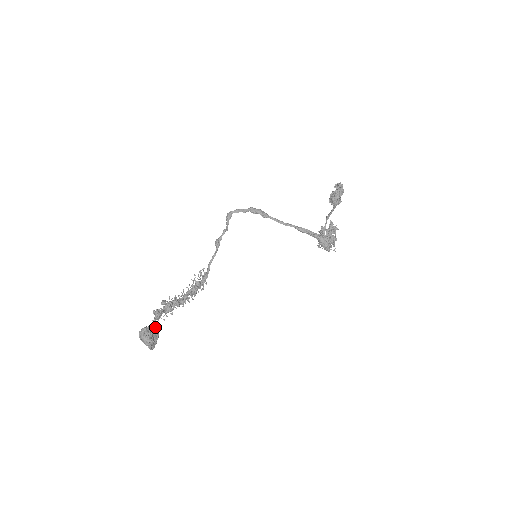
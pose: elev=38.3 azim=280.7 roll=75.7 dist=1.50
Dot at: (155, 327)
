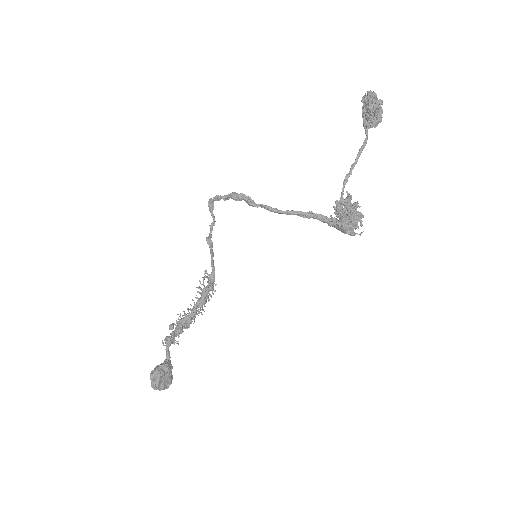
Dot at: (164, 366)
